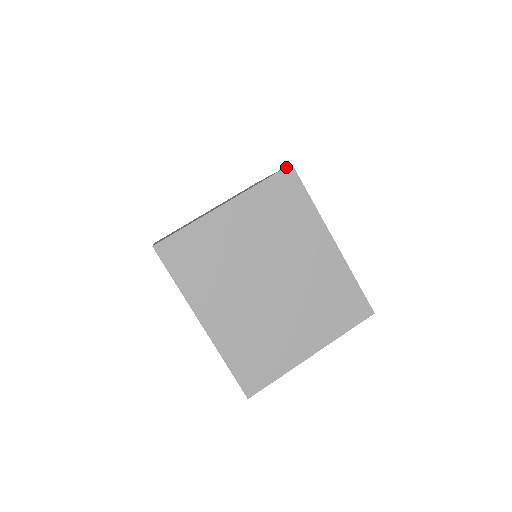
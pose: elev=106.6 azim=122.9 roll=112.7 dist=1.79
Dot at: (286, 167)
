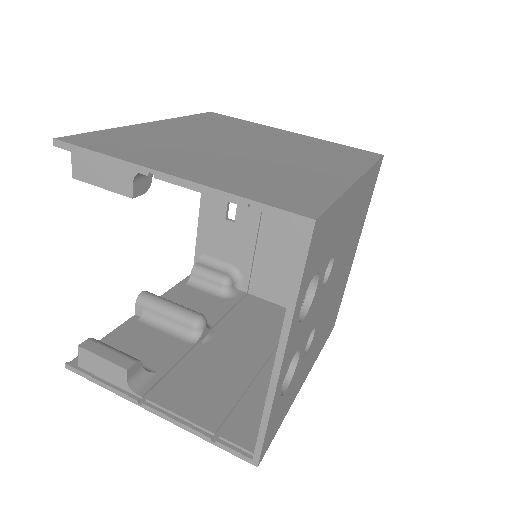
Dot at: (375, 153)
